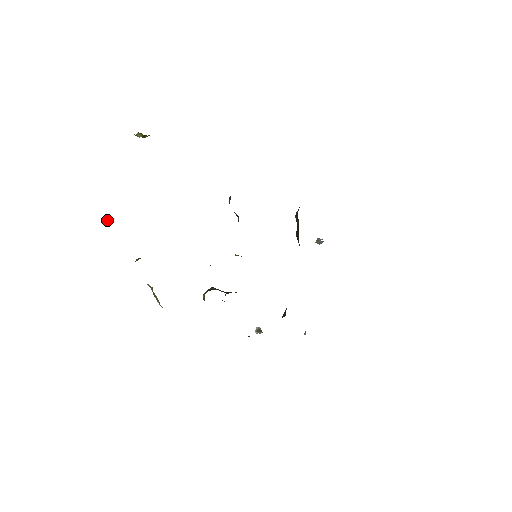
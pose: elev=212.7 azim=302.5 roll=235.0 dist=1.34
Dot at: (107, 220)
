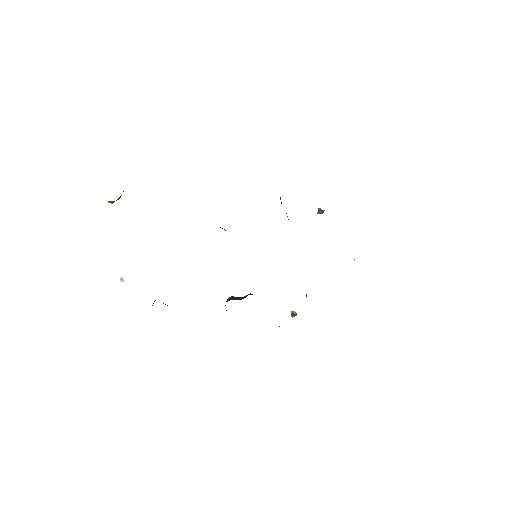
Dot at: (121, 279)
